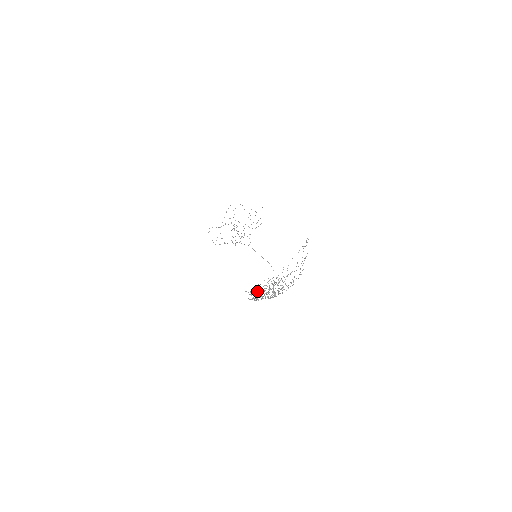
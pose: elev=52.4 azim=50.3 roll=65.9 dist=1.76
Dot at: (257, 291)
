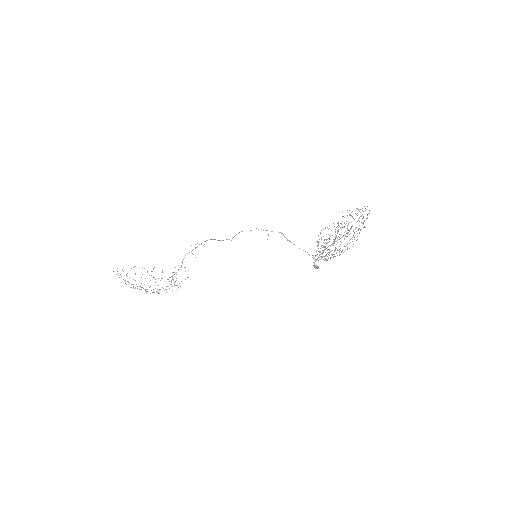
Dot at: (341, 223)
